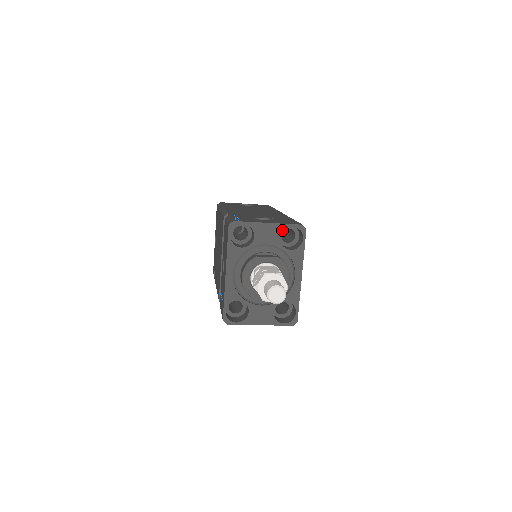
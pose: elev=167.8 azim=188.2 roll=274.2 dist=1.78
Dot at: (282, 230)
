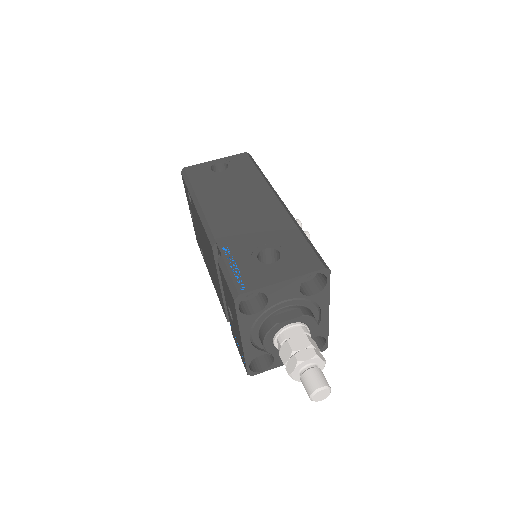
Dot at: (301, 282)
